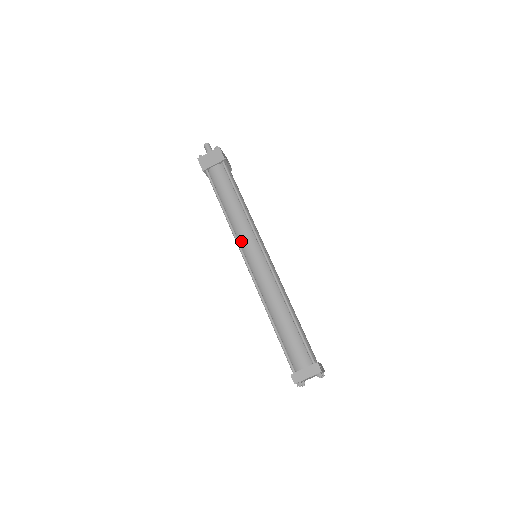
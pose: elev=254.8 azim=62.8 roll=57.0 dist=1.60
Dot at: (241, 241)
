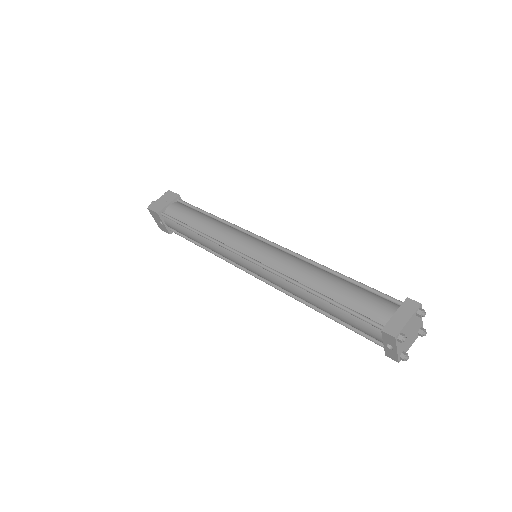
Dot at: (231, 244)
